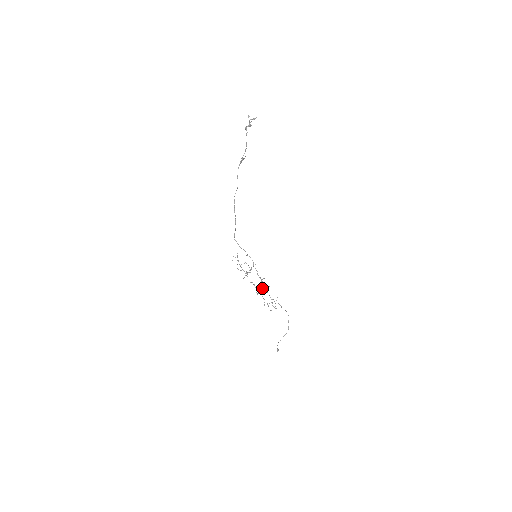
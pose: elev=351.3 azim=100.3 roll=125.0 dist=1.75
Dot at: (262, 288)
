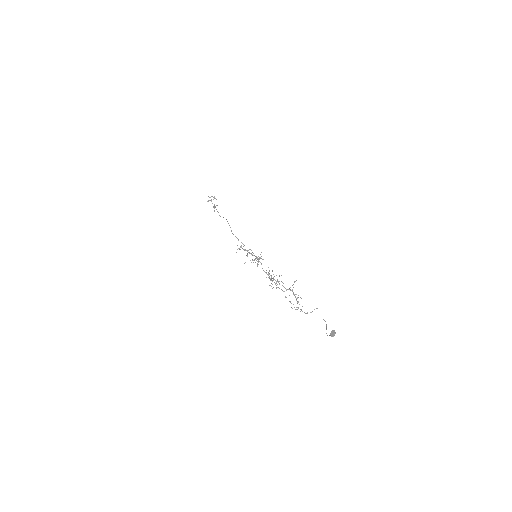
Dot at: (275, 283)
